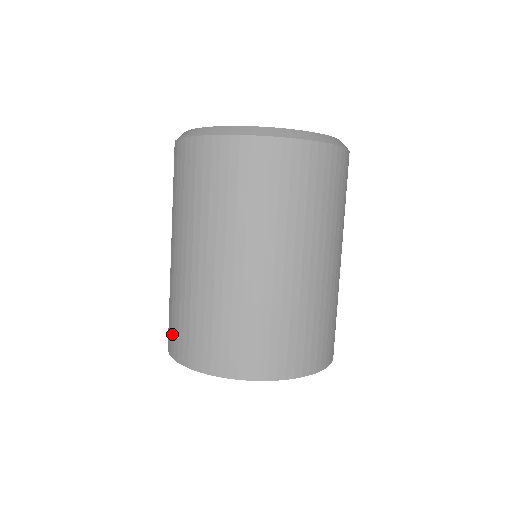
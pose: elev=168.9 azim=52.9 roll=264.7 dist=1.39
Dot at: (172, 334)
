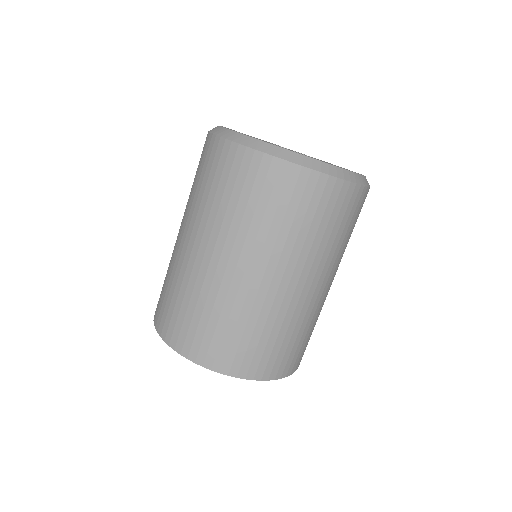
Dot at: (177, 327)
